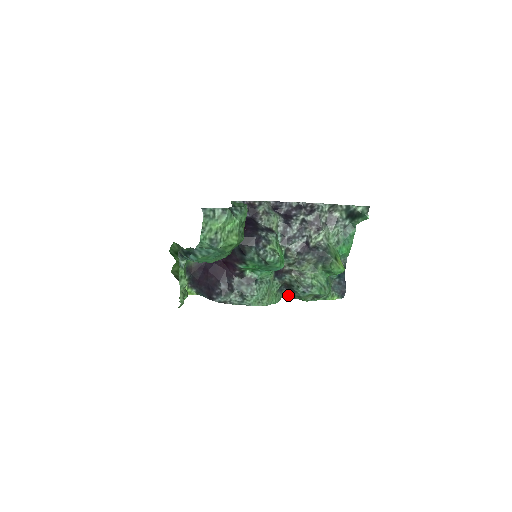
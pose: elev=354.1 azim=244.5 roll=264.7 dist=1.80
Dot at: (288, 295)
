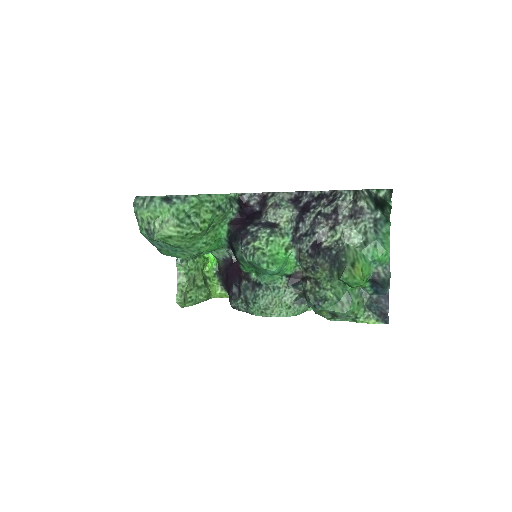
Dot at: occluded
